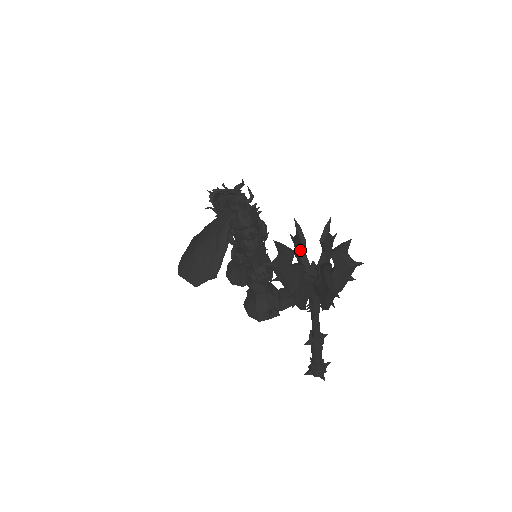
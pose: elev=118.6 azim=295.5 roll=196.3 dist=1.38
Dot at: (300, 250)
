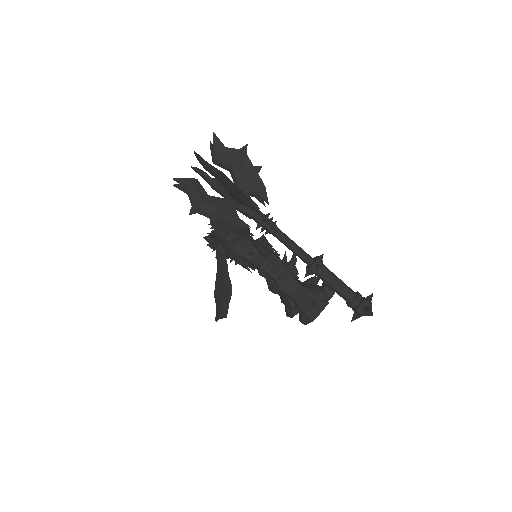
Dot at: (213, 186)
